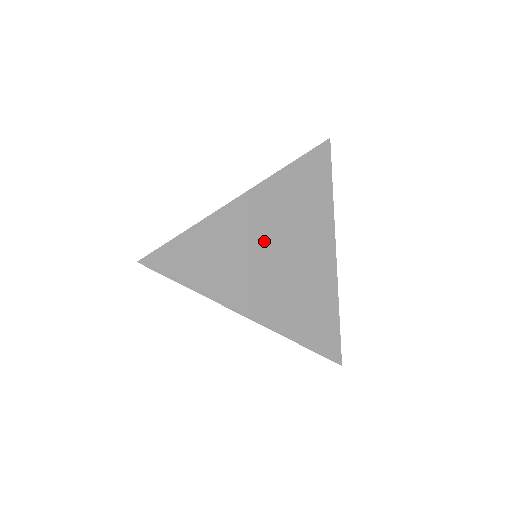
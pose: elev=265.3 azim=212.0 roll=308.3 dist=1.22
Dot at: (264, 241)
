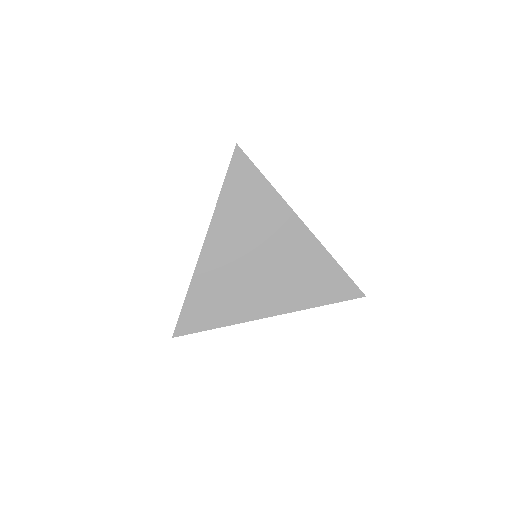
Dot at: (241, 262)
